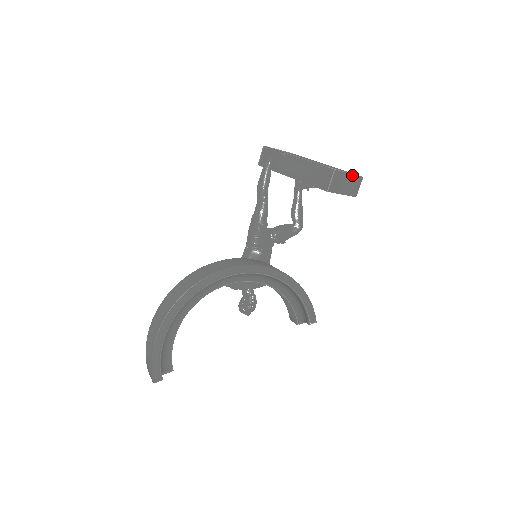
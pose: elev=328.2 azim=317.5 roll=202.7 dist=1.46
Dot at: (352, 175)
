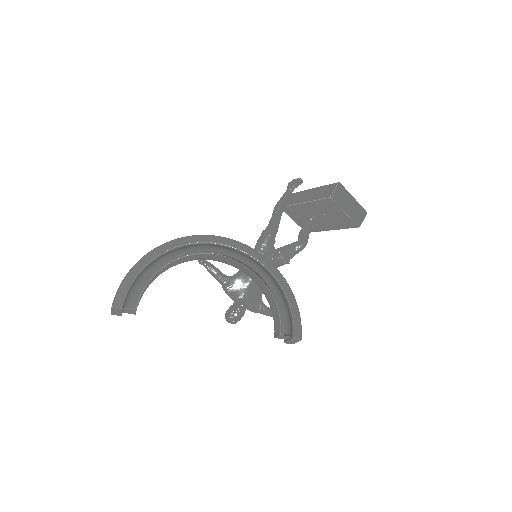
Dot at: (356, 201)
